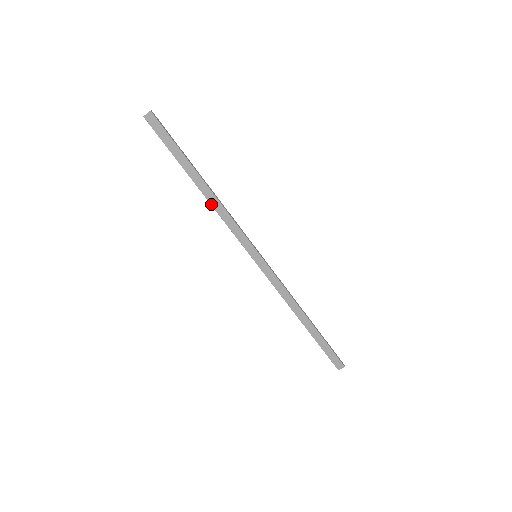
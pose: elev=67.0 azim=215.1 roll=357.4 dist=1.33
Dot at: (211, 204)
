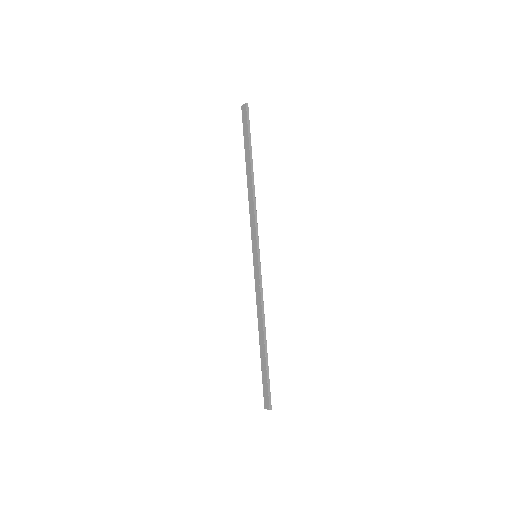
Dot at: (248, 194)
